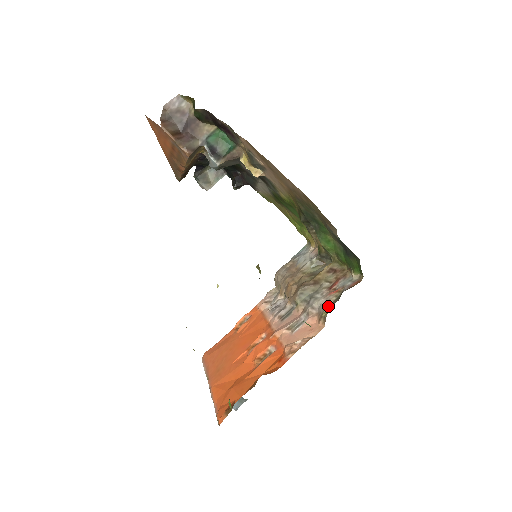
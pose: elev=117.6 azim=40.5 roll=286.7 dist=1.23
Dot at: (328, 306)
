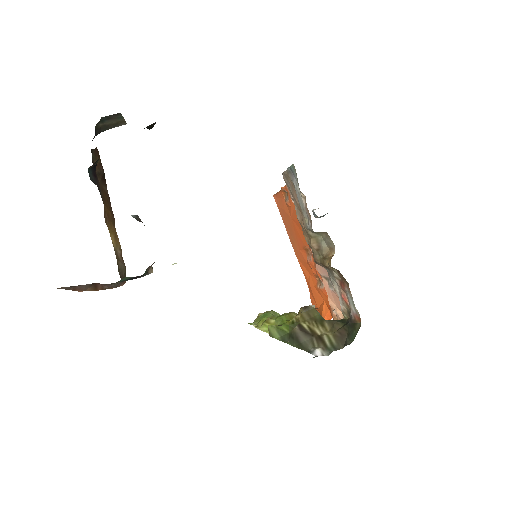
Dot at: (344, 313)
